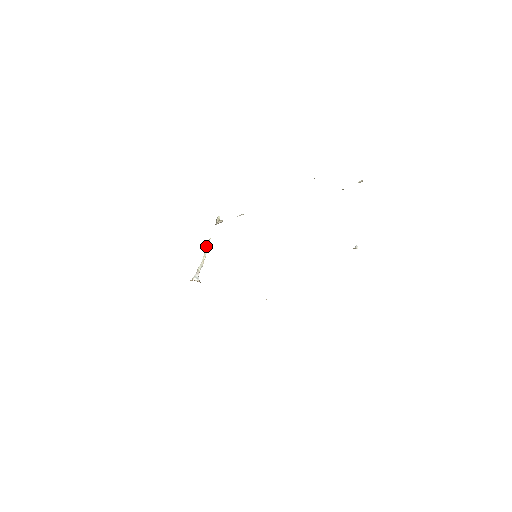
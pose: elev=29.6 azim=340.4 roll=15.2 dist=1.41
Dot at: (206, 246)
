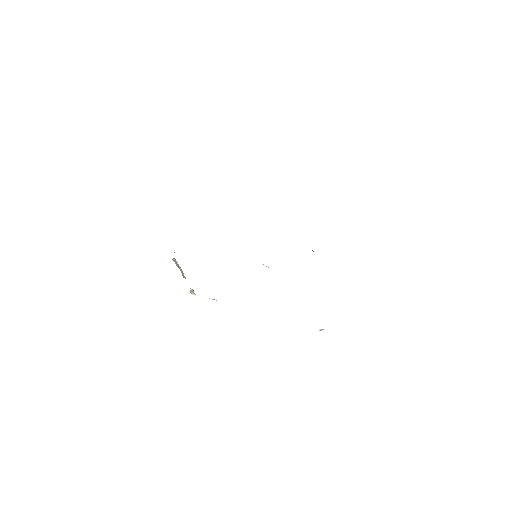
Dot at: occluded
